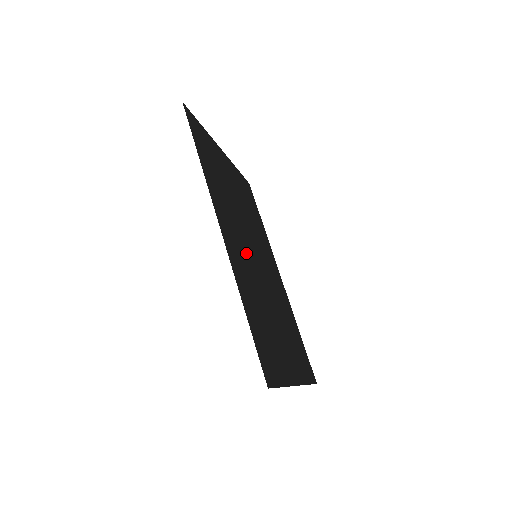
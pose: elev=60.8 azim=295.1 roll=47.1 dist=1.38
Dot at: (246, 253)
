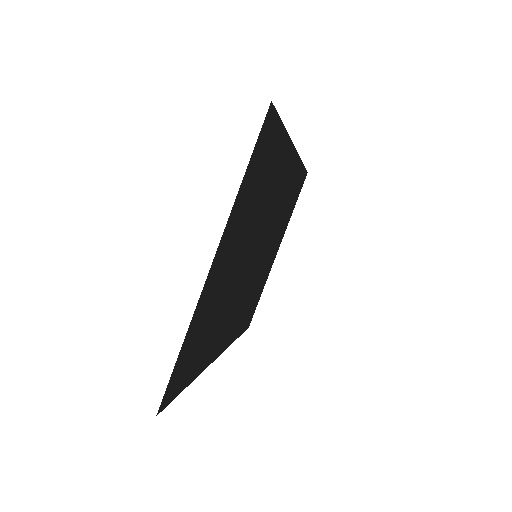
Dot at: (269, 216)
